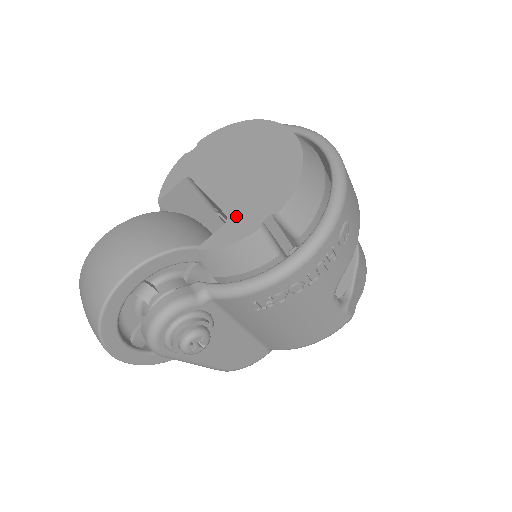
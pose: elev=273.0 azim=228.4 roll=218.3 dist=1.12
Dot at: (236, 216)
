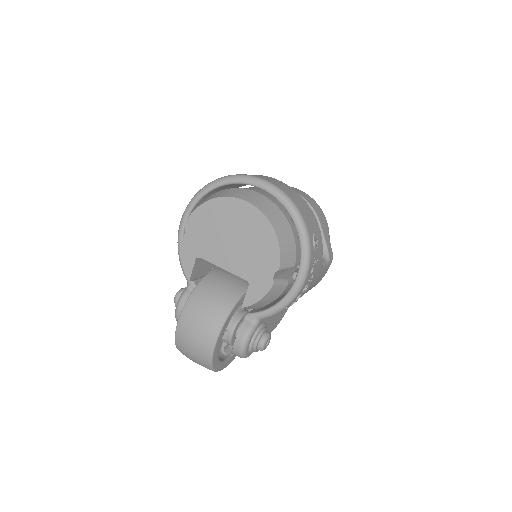
Dot at: (253, 279)
